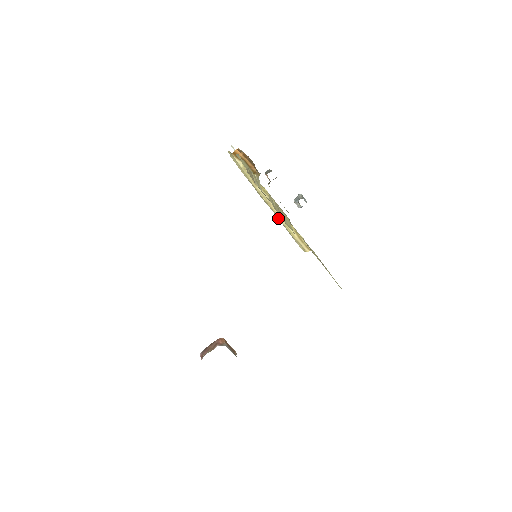
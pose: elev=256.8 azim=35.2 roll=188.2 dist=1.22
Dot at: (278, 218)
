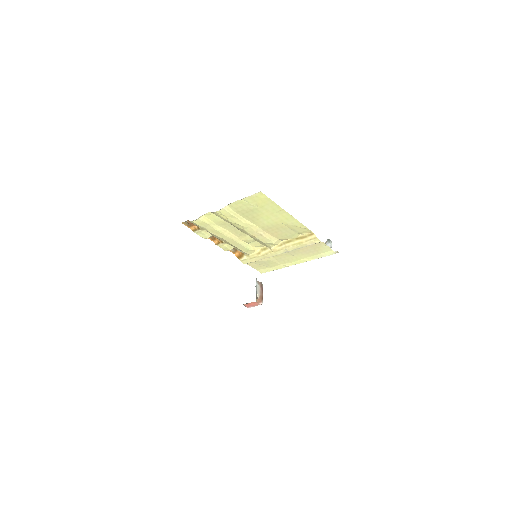
Dot at: (289, 250)
